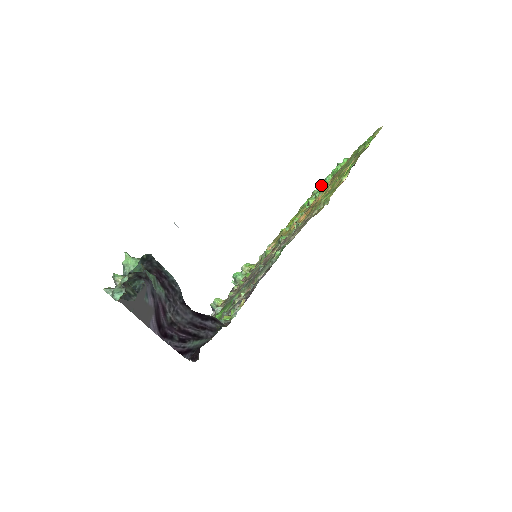
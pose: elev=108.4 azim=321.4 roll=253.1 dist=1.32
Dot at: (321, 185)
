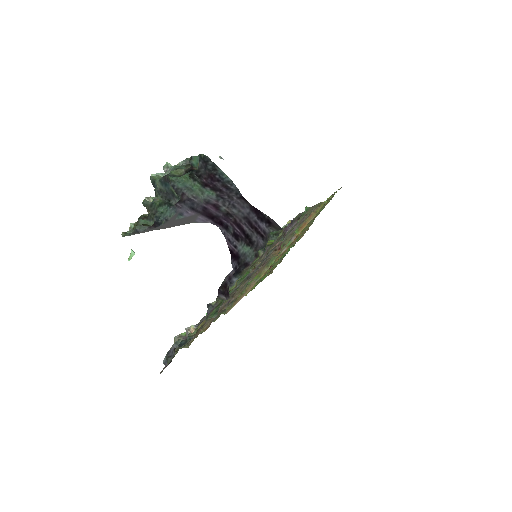
Dot at: occluded
